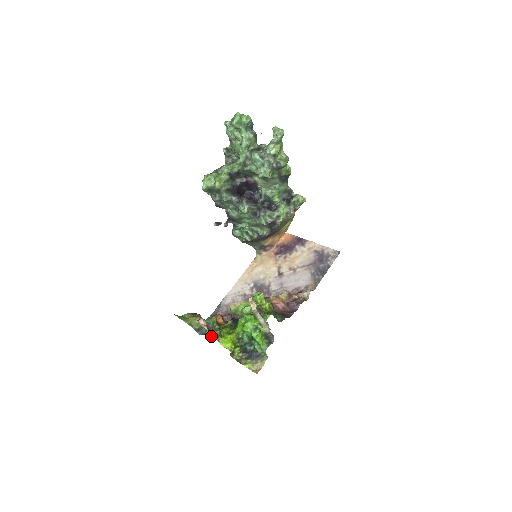
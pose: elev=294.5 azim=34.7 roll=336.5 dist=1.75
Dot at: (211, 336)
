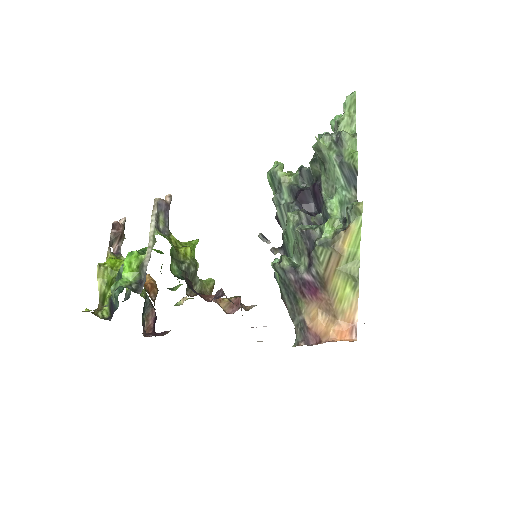
Dot at: occluded
